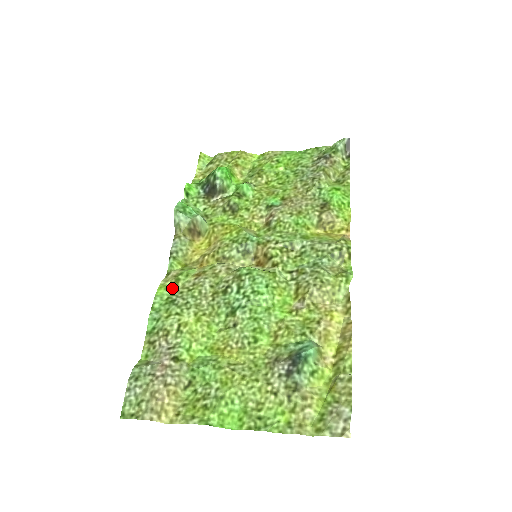
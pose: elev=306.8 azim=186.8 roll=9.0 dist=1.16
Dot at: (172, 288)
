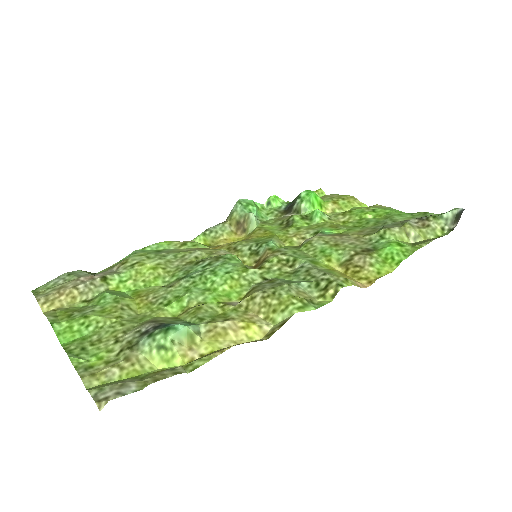
Dot at: (174, 247)
